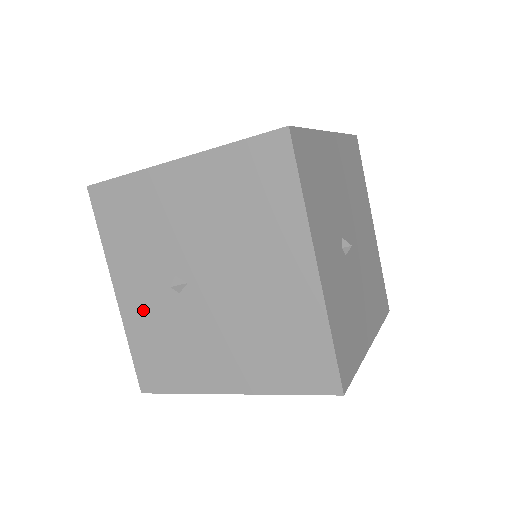
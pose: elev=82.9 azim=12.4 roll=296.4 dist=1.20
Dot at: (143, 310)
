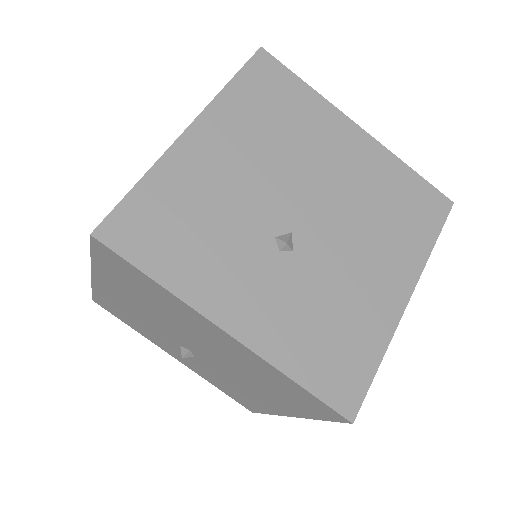
Dot at: (274, 313)
